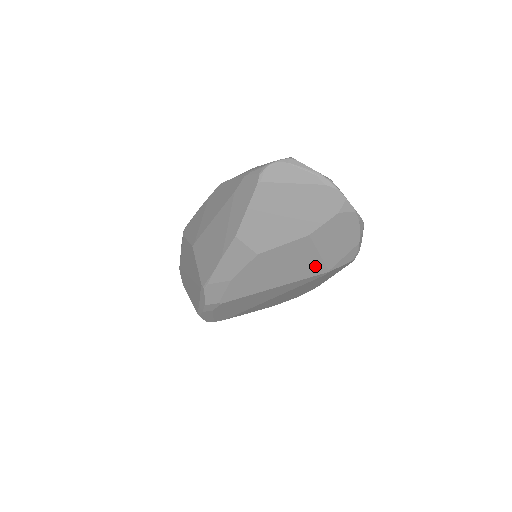
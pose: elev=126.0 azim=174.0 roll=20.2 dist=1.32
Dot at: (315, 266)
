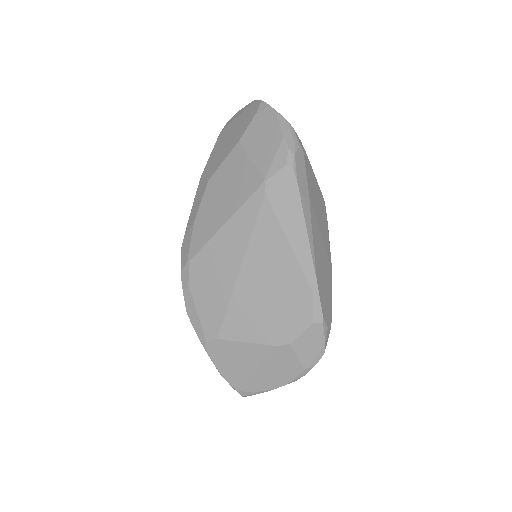
Dot at: (252, 178)
